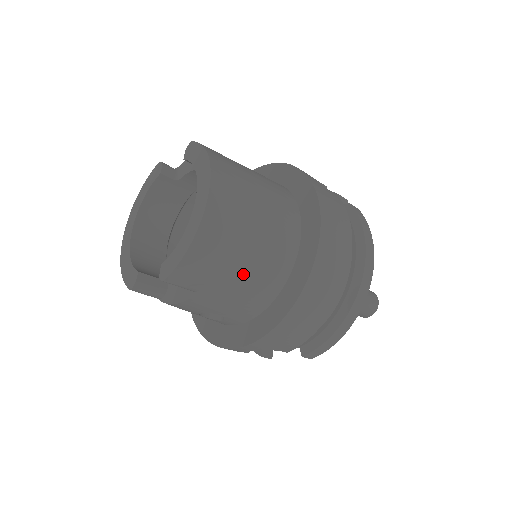
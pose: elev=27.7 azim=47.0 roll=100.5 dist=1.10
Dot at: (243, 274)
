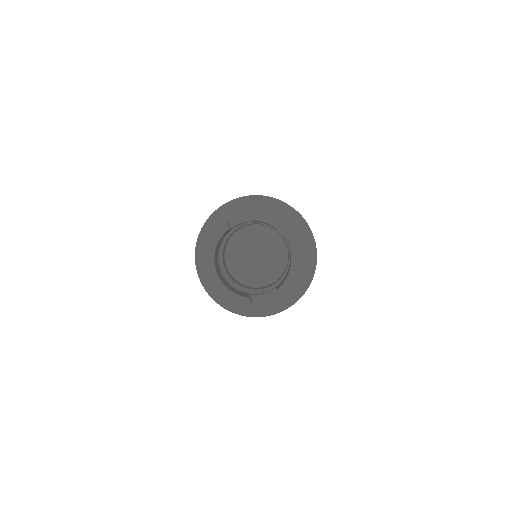
Dot at: occluded
